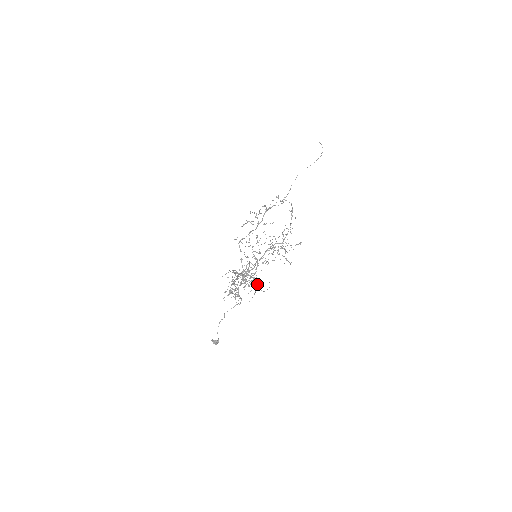
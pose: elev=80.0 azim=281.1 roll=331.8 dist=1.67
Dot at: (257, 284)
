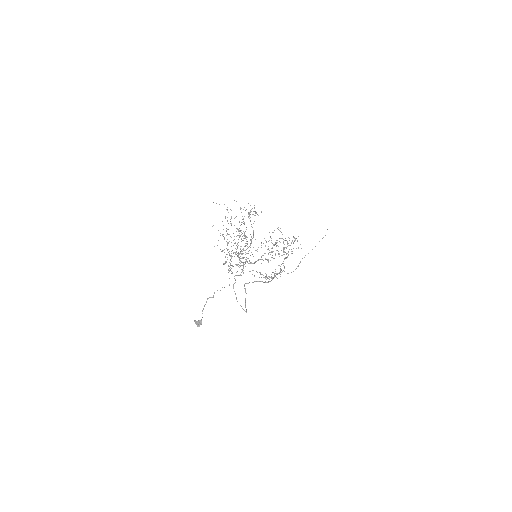
Dot at: (250, 239)
